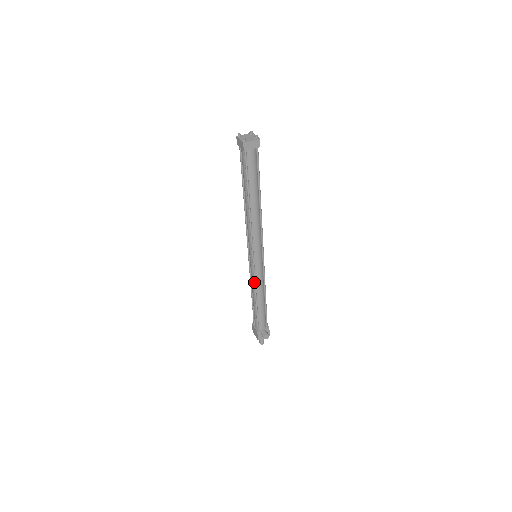
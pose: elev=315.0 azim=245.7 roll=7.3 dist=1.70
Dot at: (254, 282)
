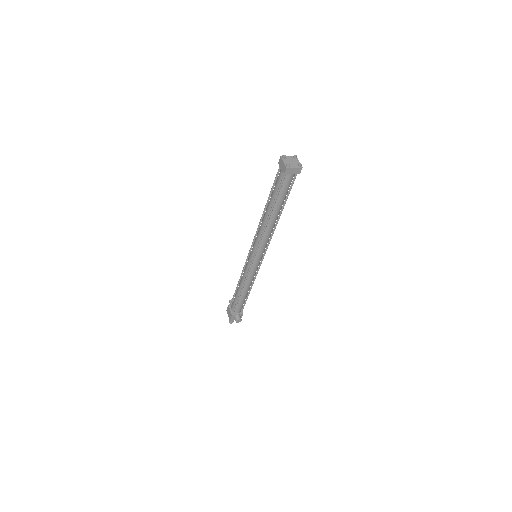
Dot at: (246, 277)
